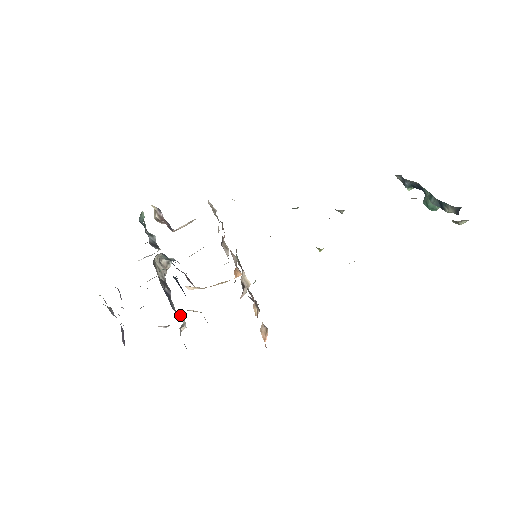
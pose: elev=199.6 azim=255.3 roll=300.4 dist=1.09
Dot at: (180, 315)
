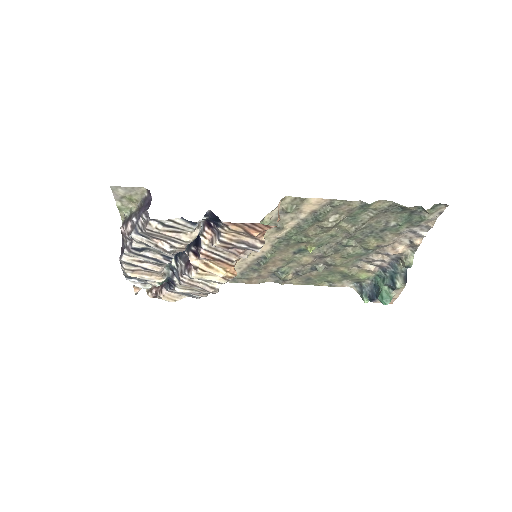
Dot at: occluded
